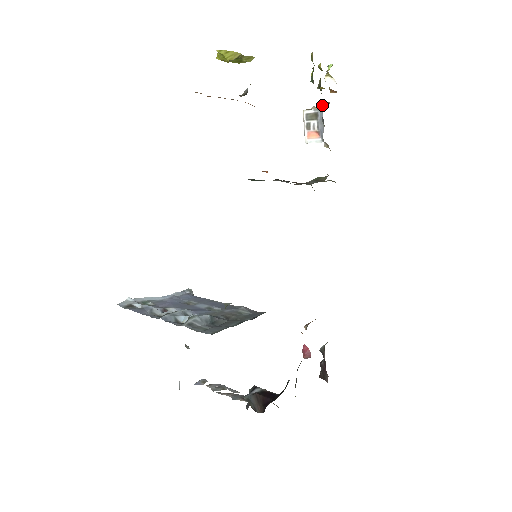
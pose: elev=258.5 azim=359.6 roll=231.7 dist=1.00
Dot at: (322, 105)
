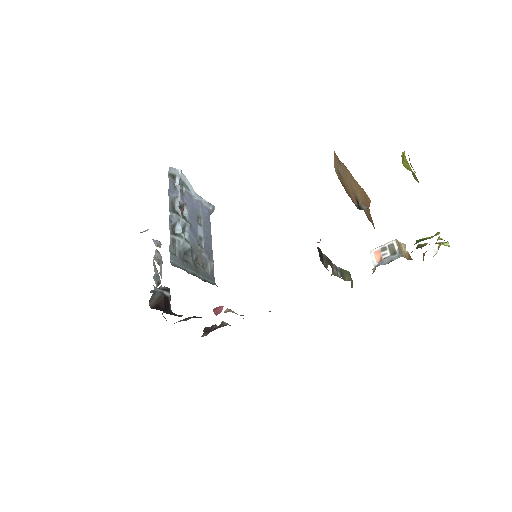
Dot at: occluded
